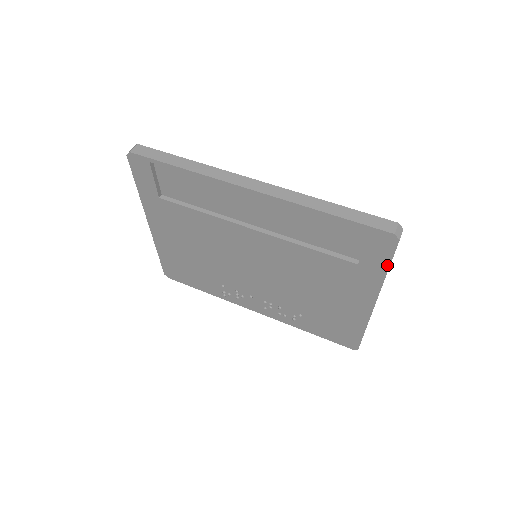
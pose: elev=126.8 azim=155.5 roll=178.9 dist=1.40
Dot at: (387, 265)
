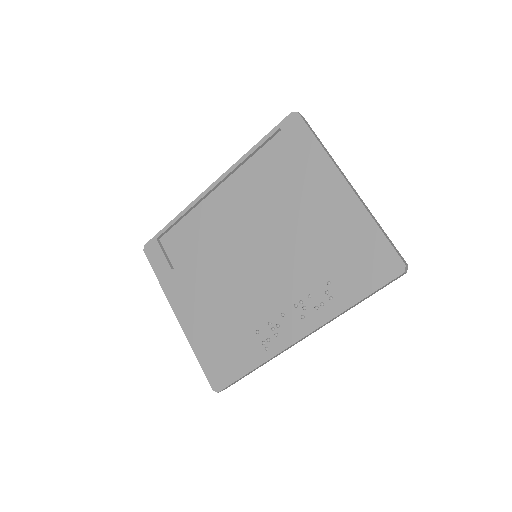
Dot at: (313, 138)
